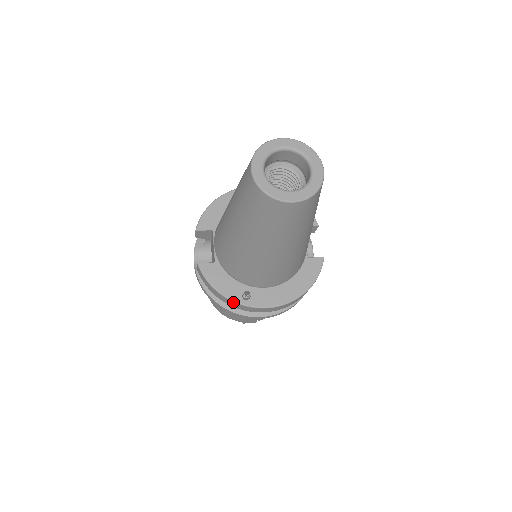
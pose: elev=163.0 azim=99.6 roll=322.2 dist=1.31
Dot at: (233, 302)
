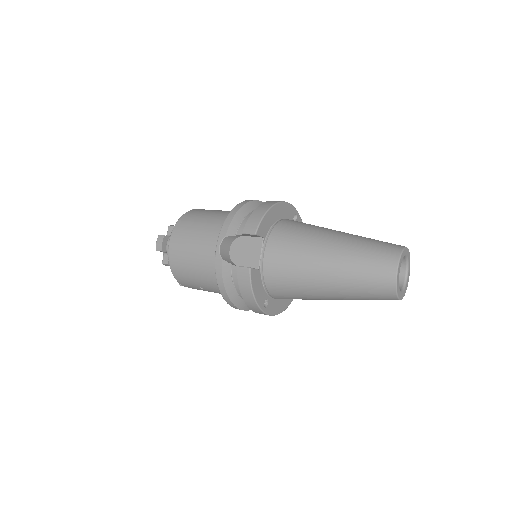
Dot at: (258, 307)
